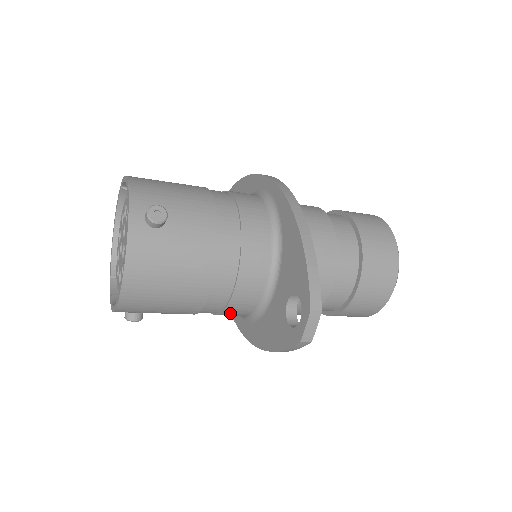
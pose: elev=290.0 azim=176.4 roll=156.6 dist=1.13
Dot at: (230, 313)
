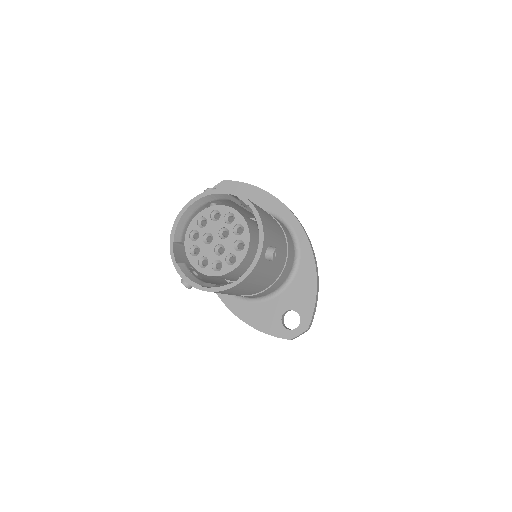
Dot at: occluded
